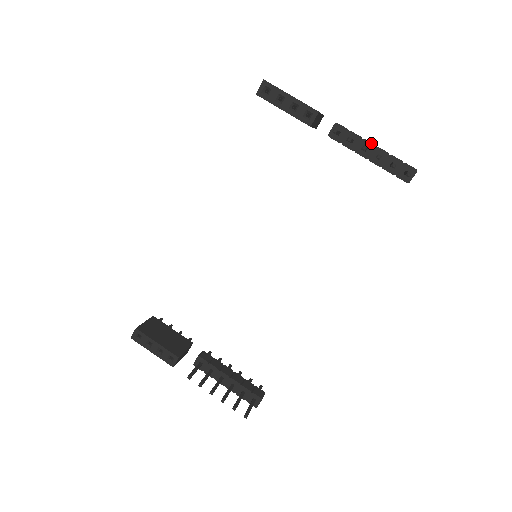
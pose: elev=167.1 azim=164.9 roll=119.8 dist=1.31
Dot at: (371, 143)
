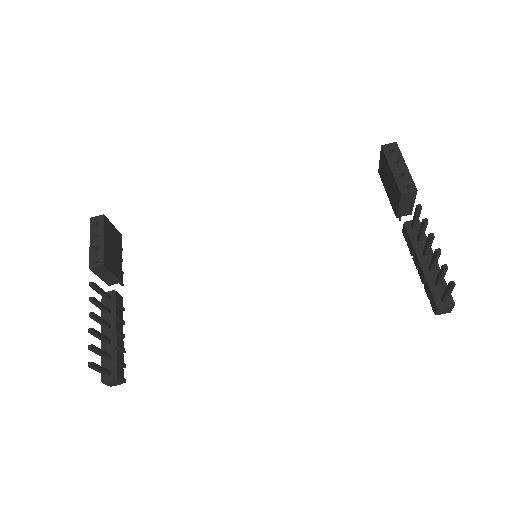
Dot at: occluded
